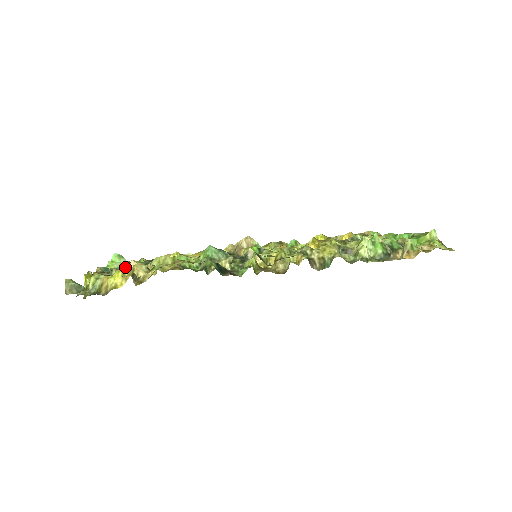
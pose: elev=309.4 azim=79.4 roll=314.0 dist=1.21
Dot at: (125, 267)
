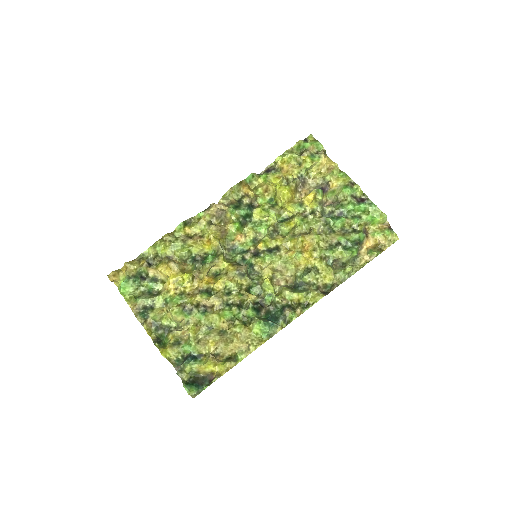
Dot at: (214, 362)
